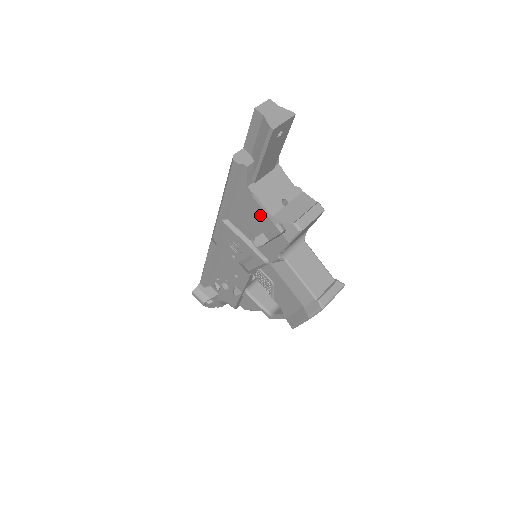
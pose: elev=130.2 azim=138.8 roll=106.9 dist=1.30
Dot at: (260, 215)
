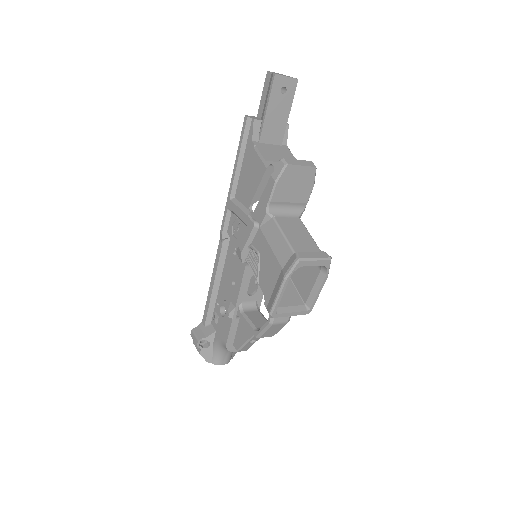
Dot at: (257, 167)
